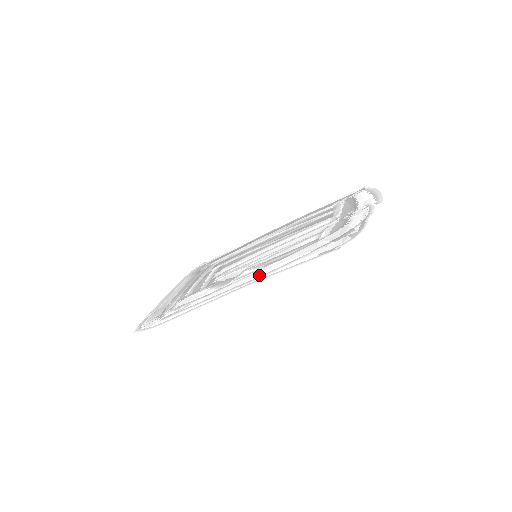
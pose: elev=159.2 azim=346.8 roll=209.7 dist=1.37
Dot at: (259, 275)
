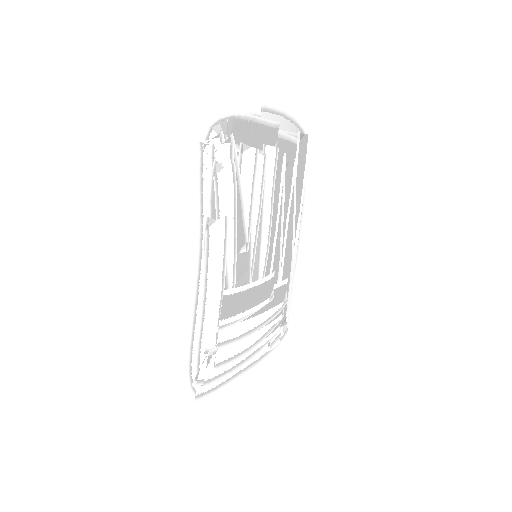
Dot at: (210, 242)
